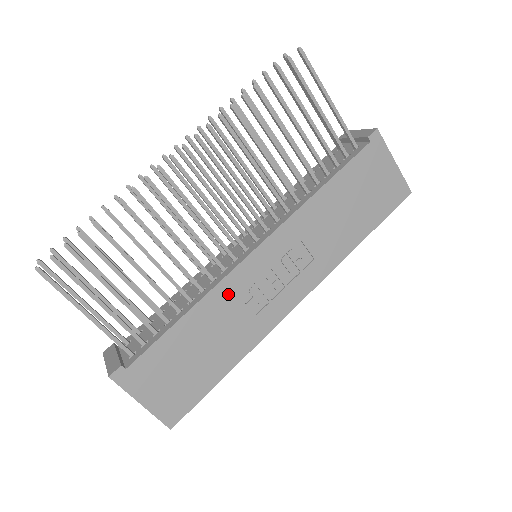
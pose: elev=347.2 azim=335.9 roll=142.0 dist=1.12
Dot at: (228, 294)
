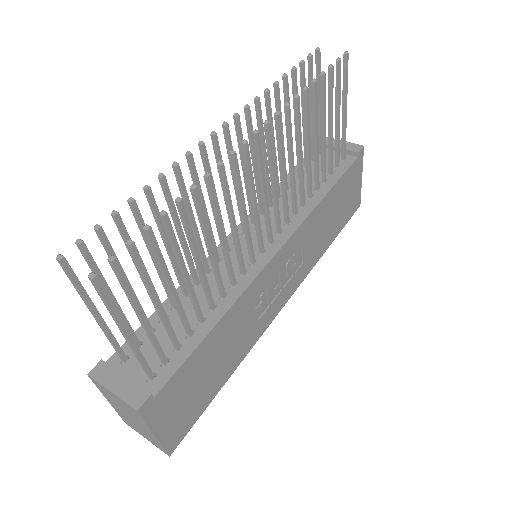
Dot at: (248, 300)
